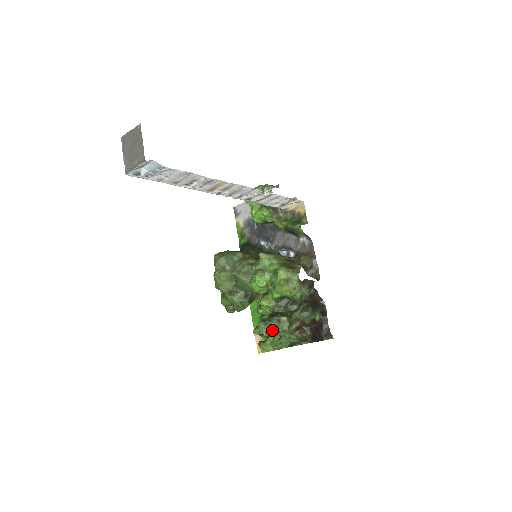
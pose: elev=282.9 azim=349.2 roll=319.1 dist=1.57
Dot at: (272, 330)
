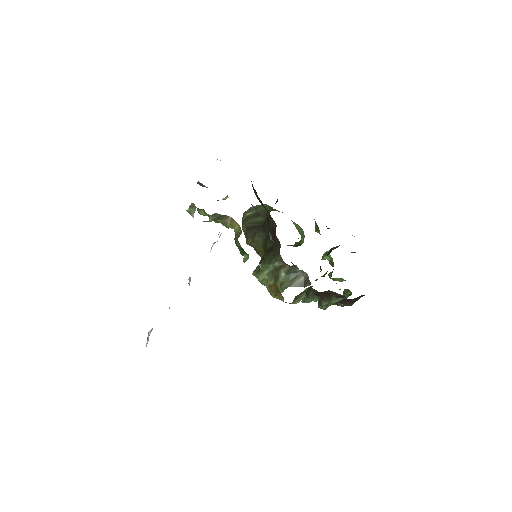
Dot at: occluded
